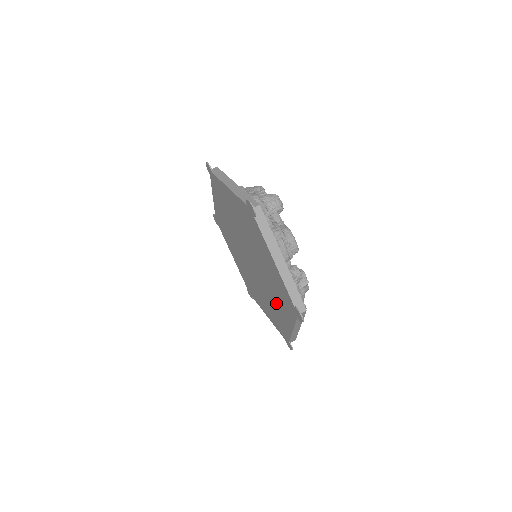
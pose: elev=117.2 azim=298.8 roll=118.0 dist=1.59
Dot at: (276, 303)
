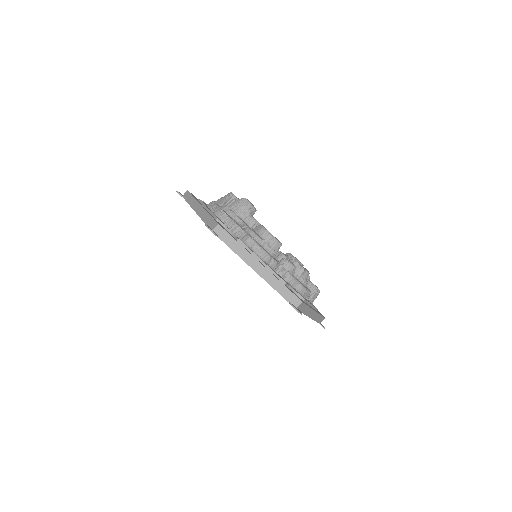
Dot at: occluded
